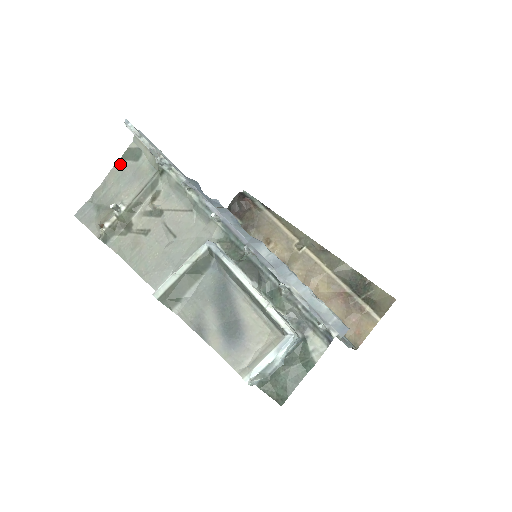
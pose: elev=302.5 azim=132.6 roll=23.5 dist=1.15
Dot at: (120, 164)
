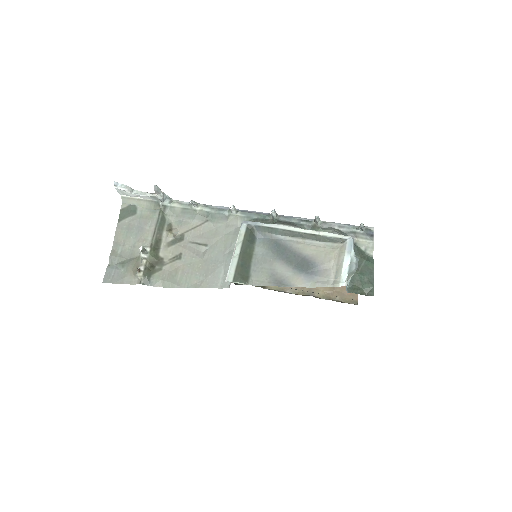
Dot at: (121, 224)
